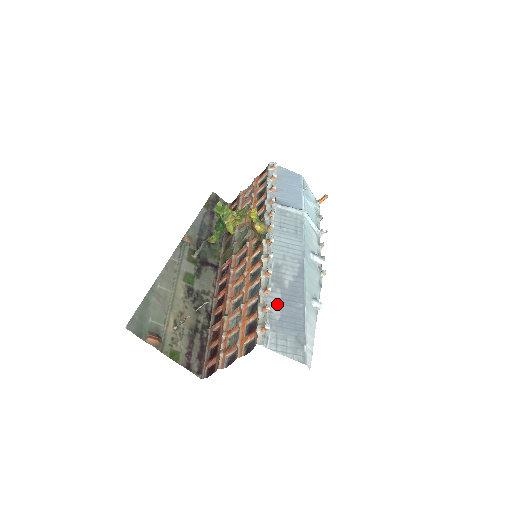
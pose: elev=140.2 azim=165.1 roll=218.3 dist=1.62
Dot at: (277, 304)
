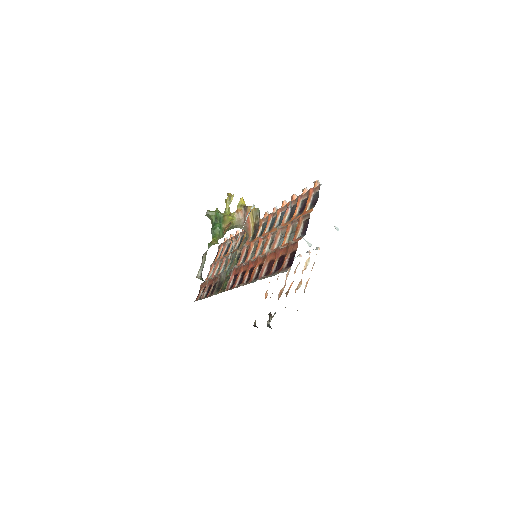
Dot at: occluded
